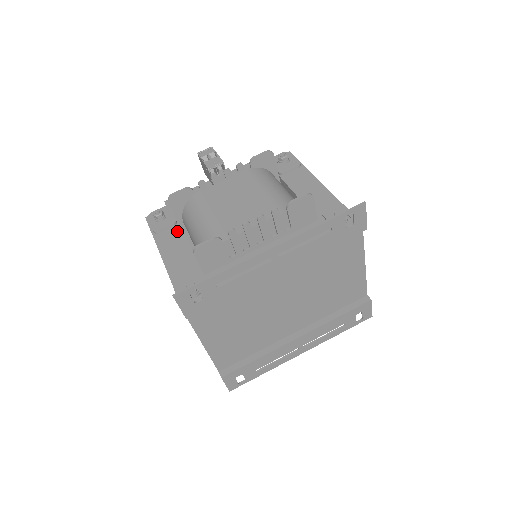
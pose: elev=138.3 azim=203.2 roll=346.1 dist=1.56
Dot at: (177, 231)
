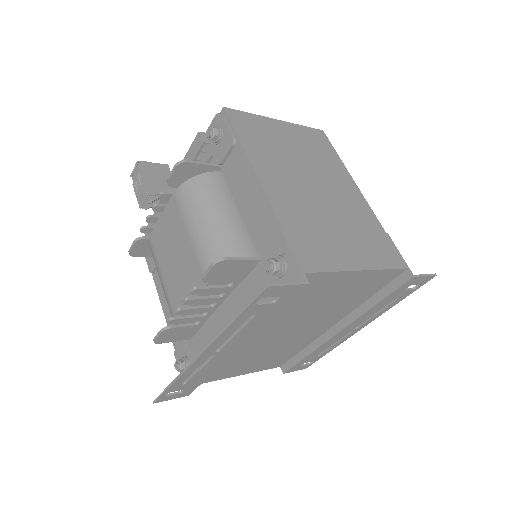
Dot at: occluded
